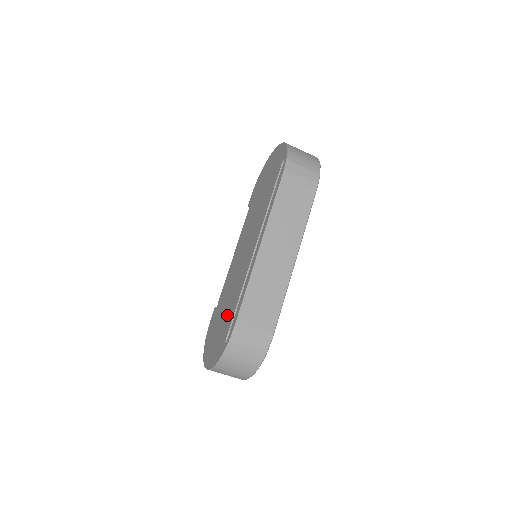
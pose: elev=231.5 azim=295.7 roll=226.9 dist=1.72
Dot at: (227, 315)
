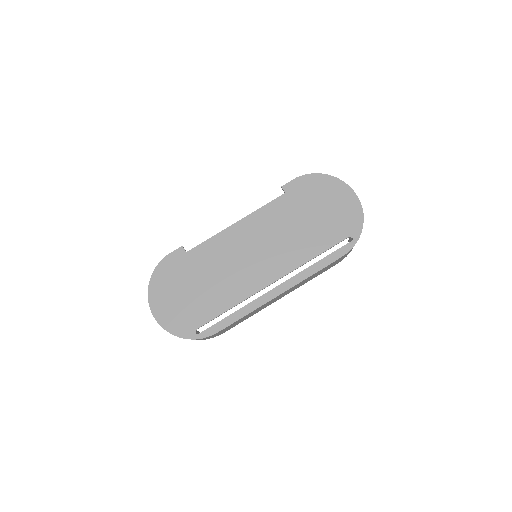
Dot at: (206, 300)
